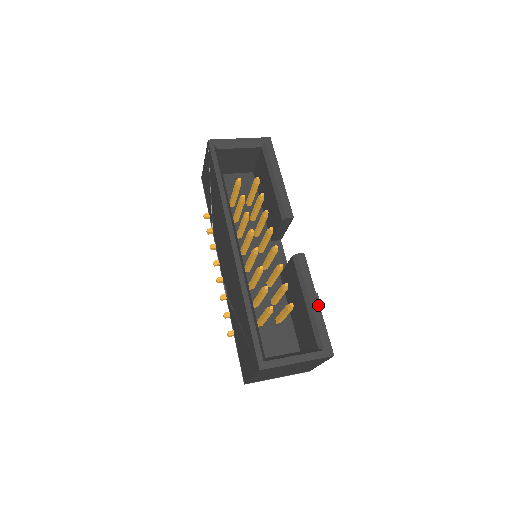
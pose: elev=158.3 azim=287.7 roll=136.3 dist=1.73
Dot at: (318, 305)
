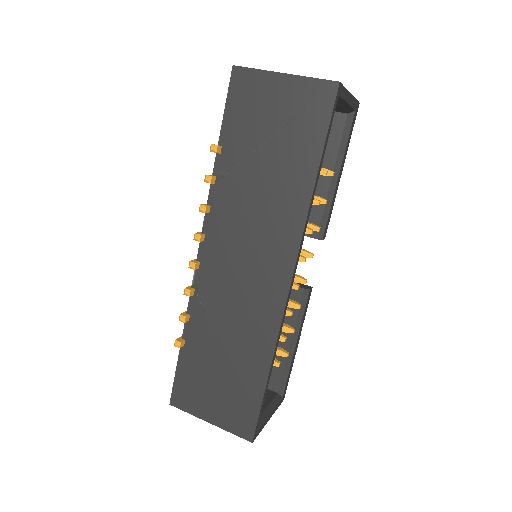
Dot at: occluded
